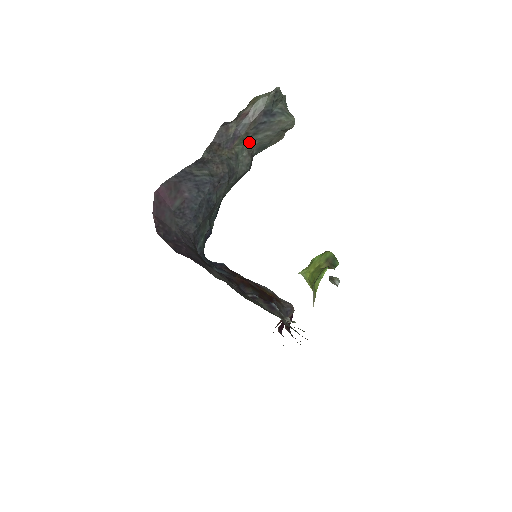
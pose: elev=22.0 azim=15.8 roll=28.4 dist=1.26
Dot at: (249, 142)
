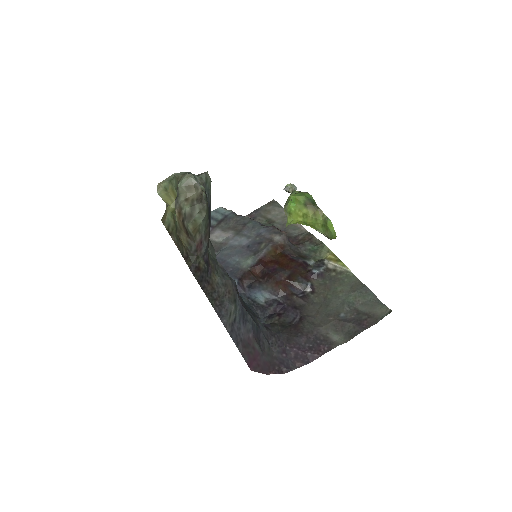
Dot at: occluded
